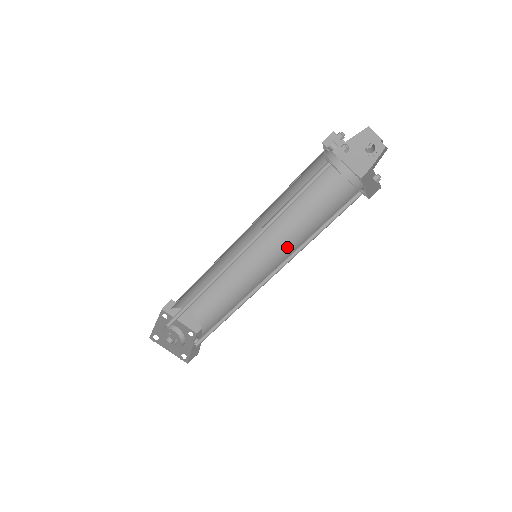
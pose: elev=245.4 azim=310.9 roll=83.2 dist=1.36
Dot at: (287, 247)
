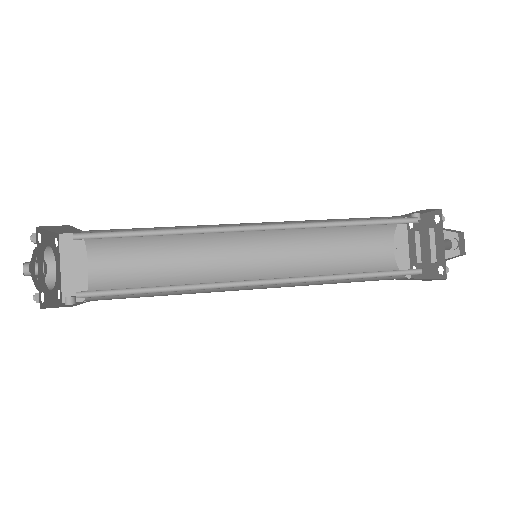
Dot at: occluded
